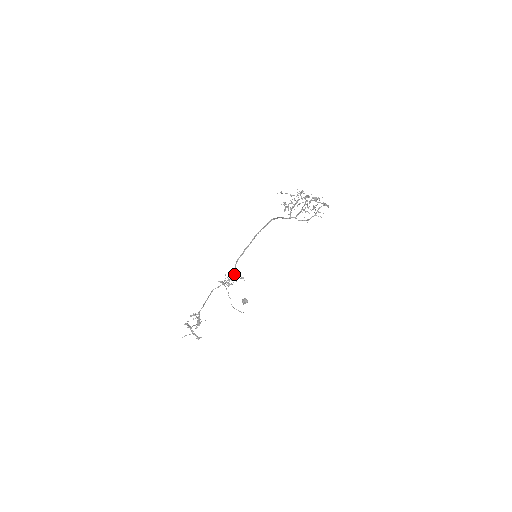
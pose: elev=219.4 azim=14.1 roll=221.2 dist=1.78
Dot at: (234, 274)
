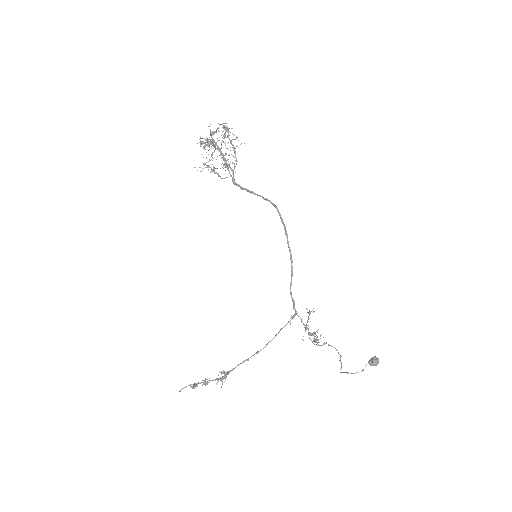
Dot at: (296, 311)
